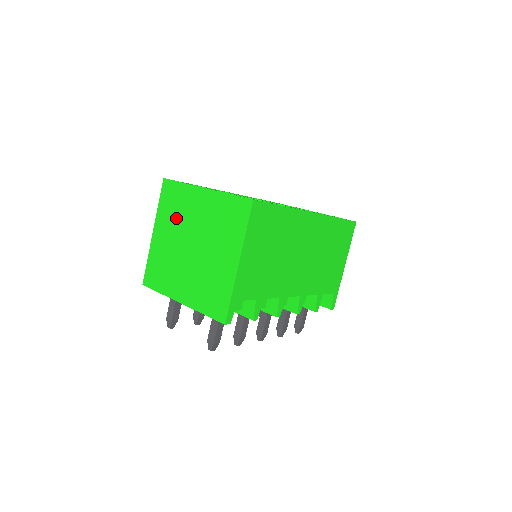
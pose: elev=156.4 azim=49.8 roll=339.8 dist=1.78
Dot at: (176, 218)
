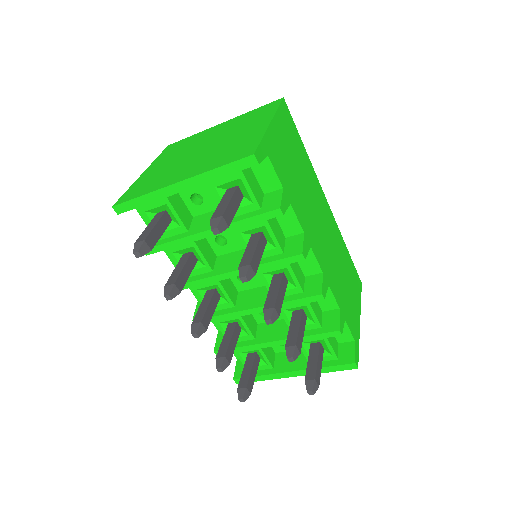
Dot at: (181, 150)
